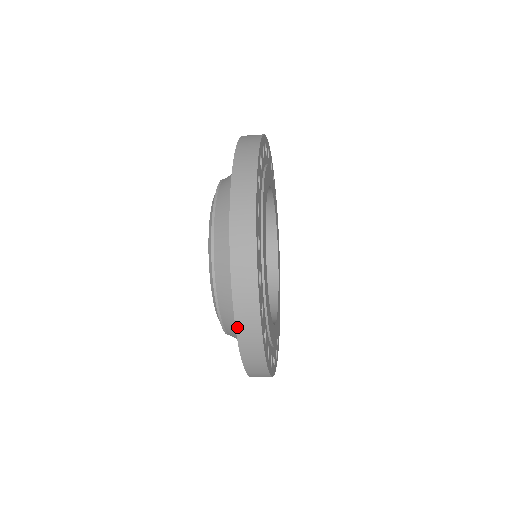
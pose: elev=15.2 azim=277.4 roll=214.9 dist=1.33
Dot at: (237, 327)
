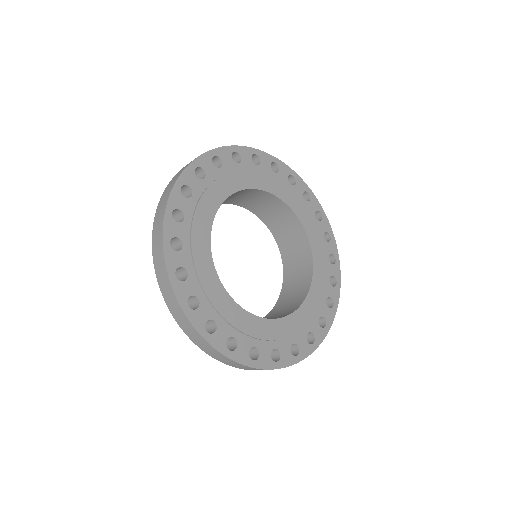
Dot at: (220, 361)
